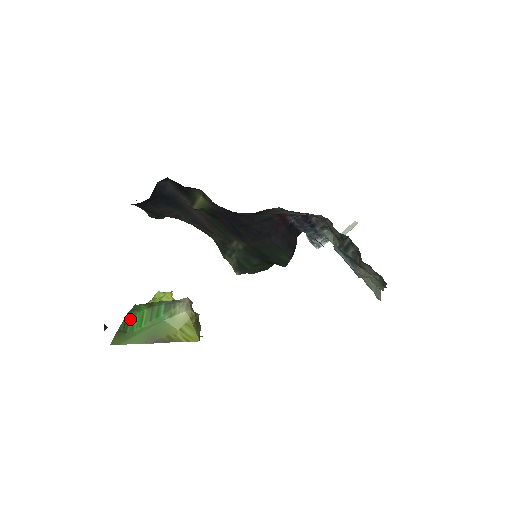
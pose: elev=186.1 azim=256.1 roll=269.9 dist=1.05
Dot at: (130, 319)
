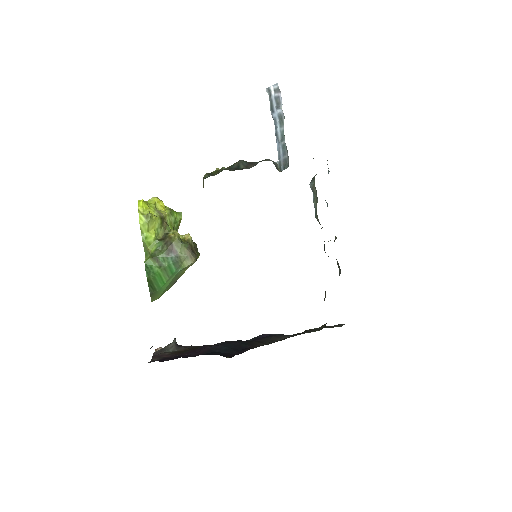
Dot at: (153, 282)
